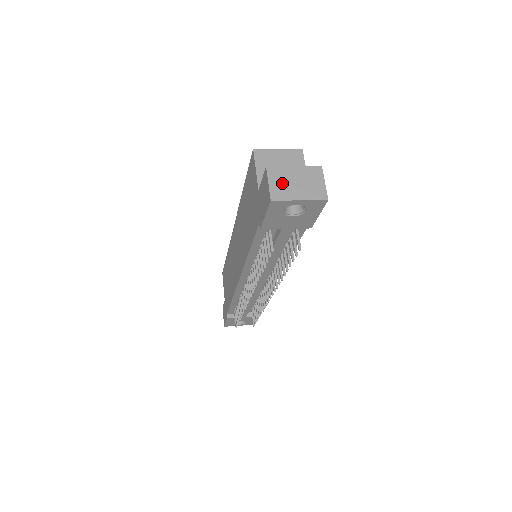
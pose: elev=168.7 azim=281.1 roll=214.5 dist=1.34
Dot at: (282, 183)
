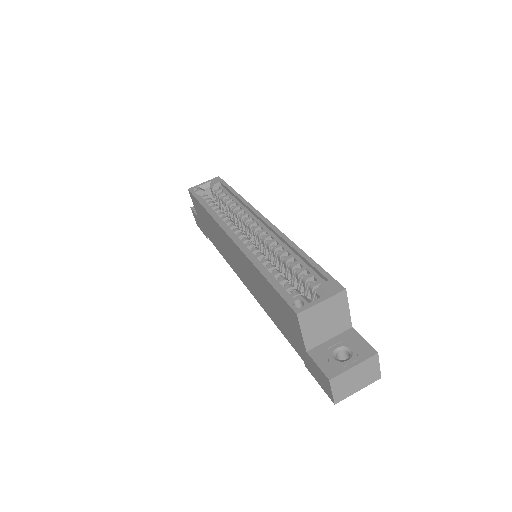
Dot at: (344, 386)
